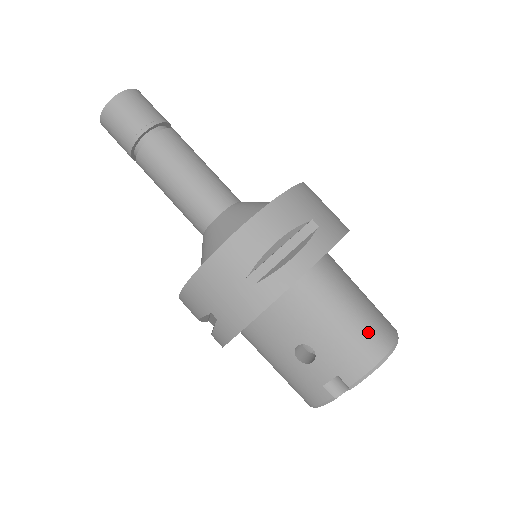
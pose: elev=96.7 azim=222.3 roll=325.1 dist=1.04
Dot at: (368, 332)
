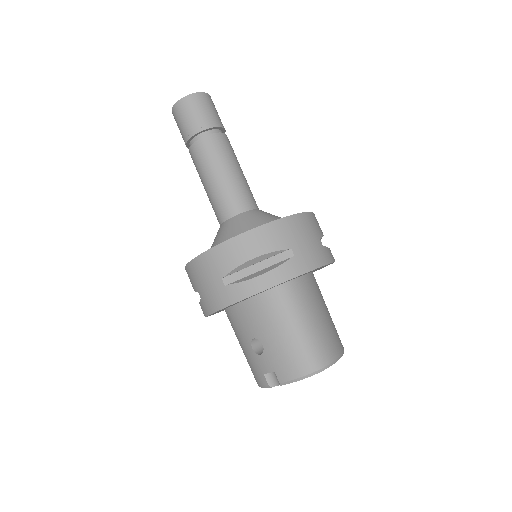
Dot at: (306, 349)
